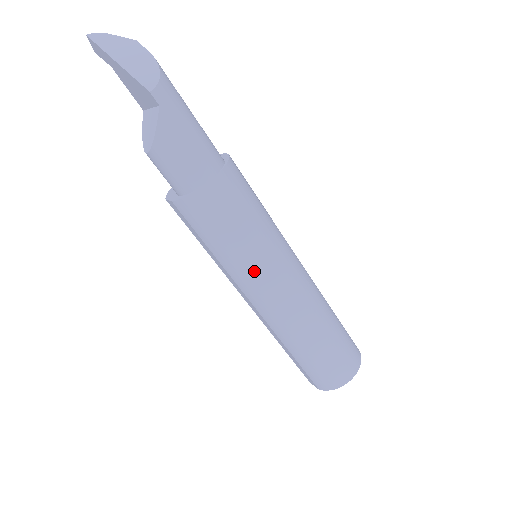
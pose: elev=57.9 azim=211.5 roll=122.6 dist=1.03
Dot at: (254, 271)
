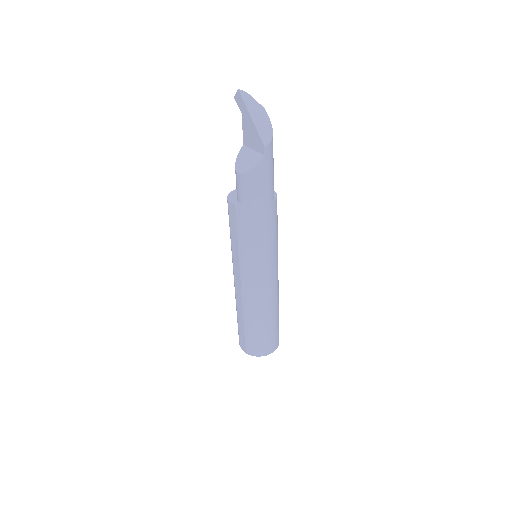
Dot at: (257, 266)
